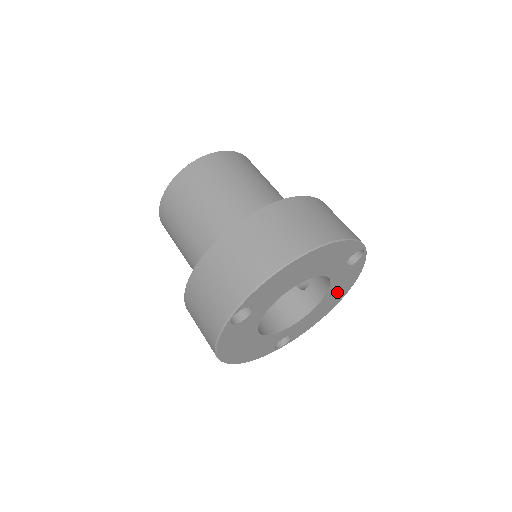
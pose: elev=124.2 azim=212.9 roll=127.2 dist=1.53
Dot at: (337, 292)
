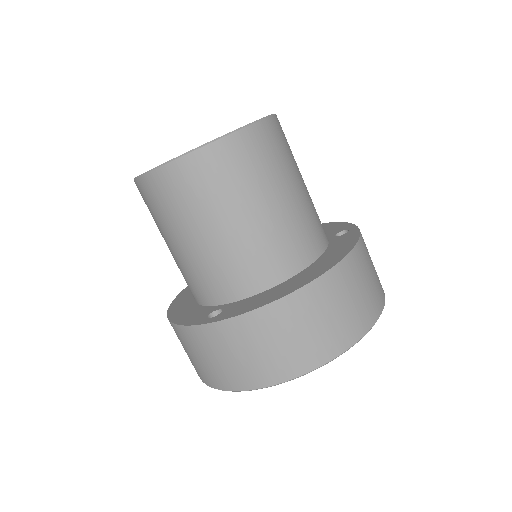
Dot at: occluded
